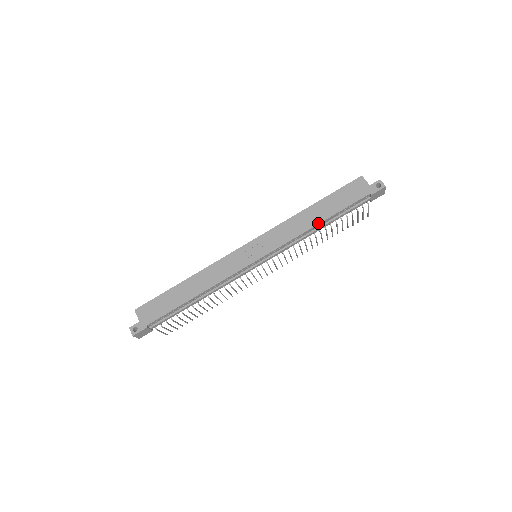
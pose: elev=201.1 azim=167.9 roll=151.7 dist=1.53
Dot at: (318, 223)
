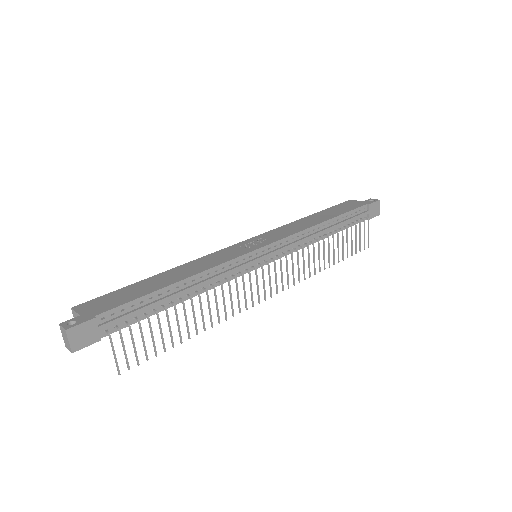
Dot at: (324, 221)
